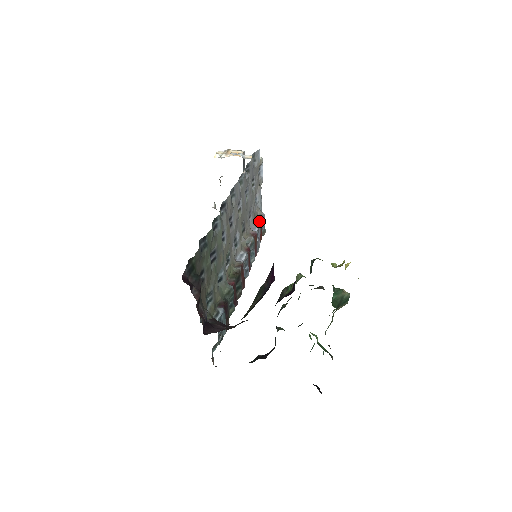
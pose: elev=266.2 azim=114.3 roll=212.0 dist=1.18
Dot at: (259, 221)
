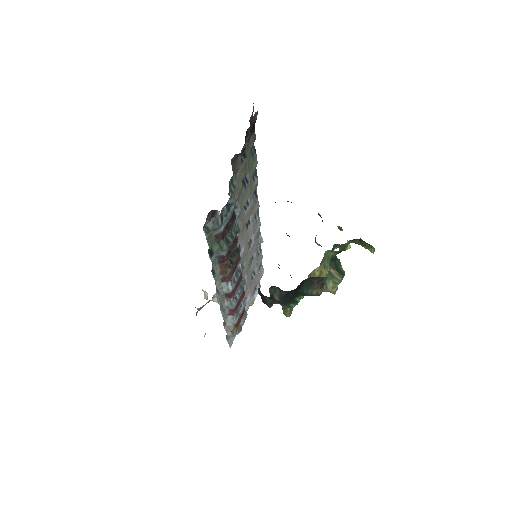
Dot at: occluded
